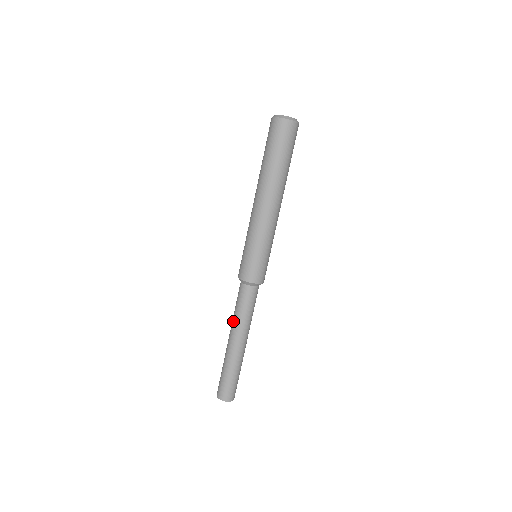
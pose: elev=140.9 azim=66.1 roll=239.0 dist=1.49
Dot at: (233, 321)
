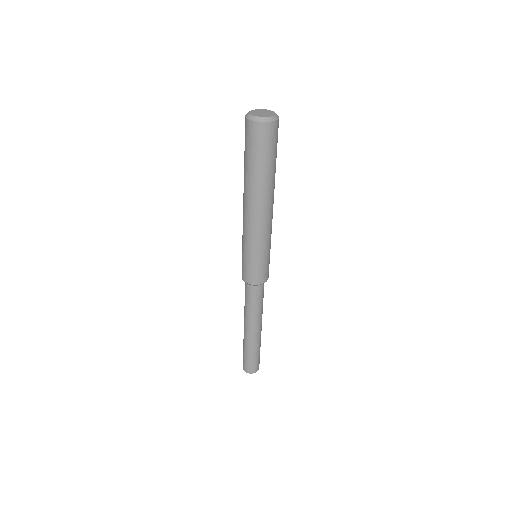
Dot at: (246, 315)
